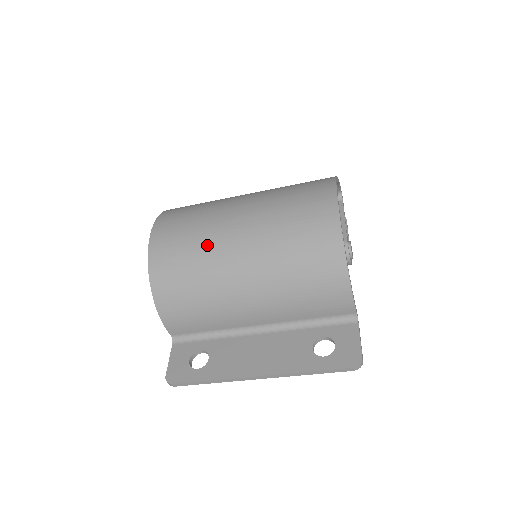
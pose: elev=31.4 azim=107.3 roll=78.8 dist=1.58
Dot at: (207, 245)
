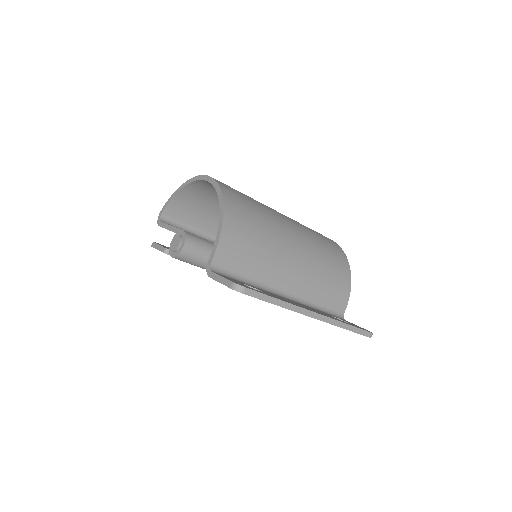
Dot at: (265, 207)
